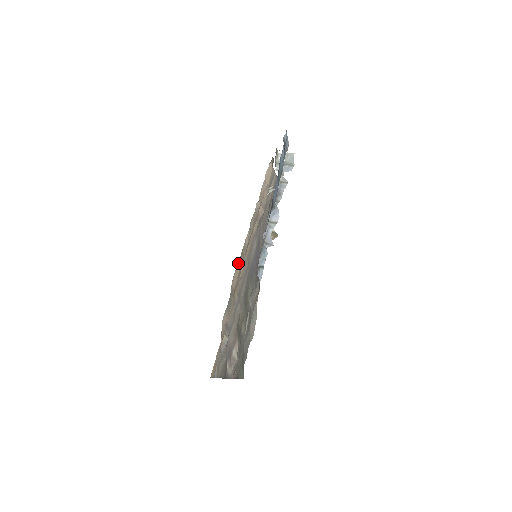
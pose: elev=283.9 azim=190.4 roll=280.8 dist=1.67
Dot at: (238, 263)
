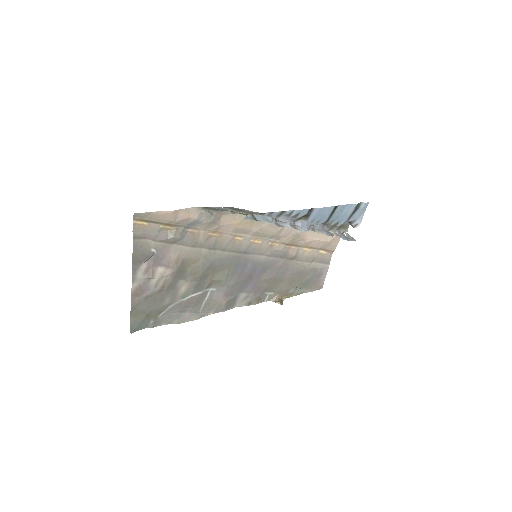
Dot at: (244, 216)
